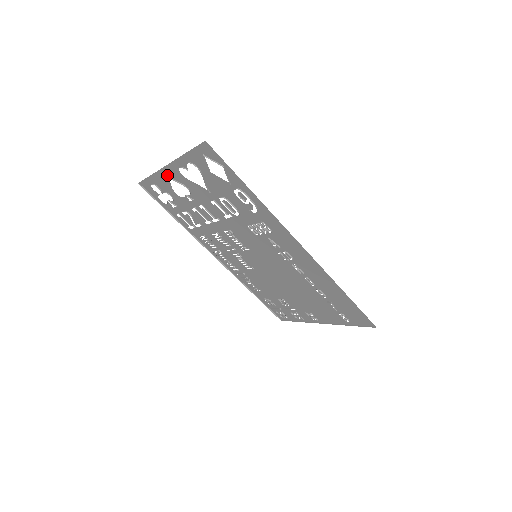
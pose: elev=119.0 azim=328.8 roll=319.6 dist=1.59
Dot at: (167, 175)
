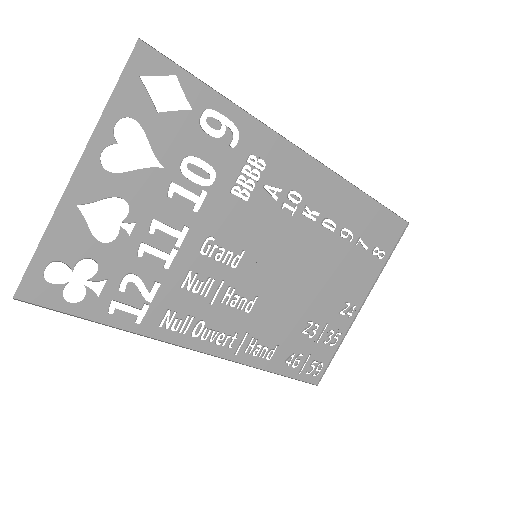
Dot at: (77, 203)
